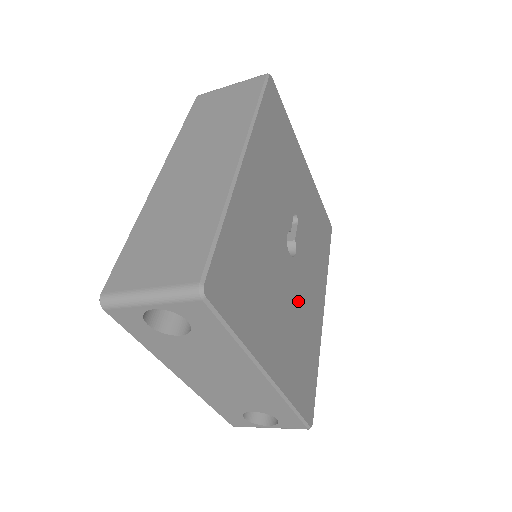
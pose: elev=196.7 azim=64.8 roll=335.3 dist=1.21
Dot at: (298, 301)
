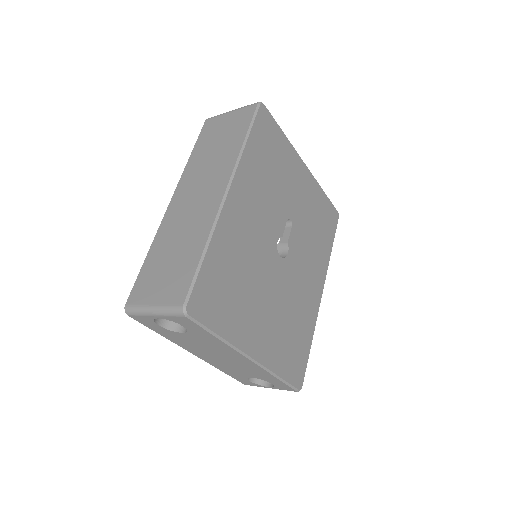
Dot at: (289, 293)
